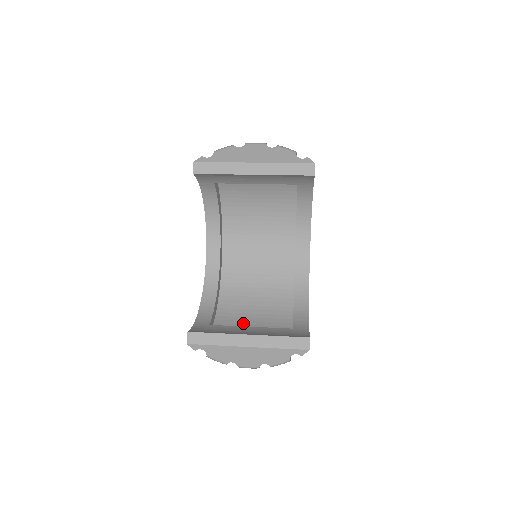
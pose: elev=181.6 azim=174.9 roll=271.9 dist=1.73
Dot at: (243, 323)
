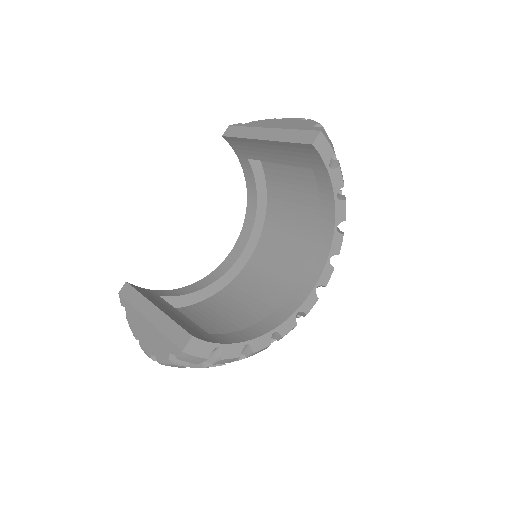
Dot at: (197, 320)
